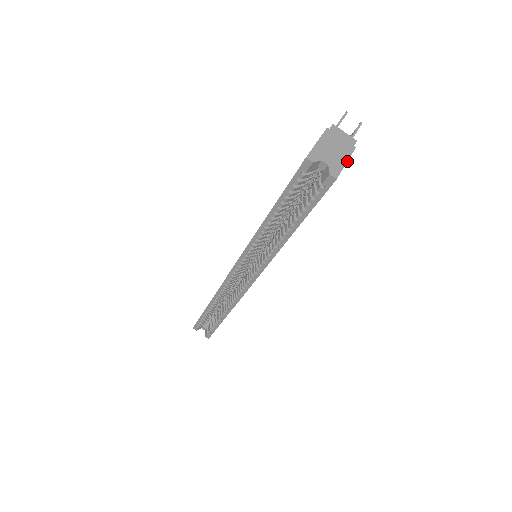
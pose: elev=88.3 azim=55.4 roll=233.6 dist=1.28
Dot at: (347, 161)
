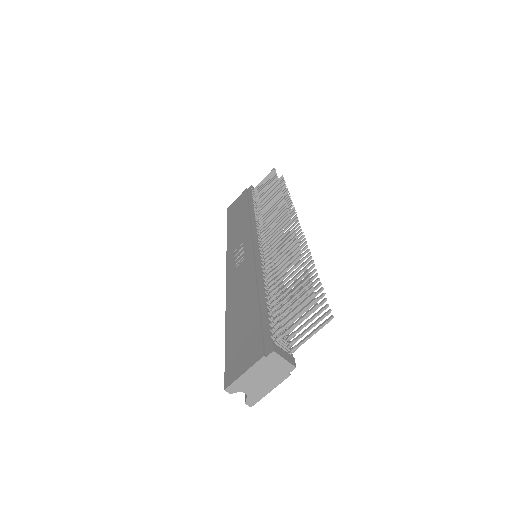
Dot at: occluded
